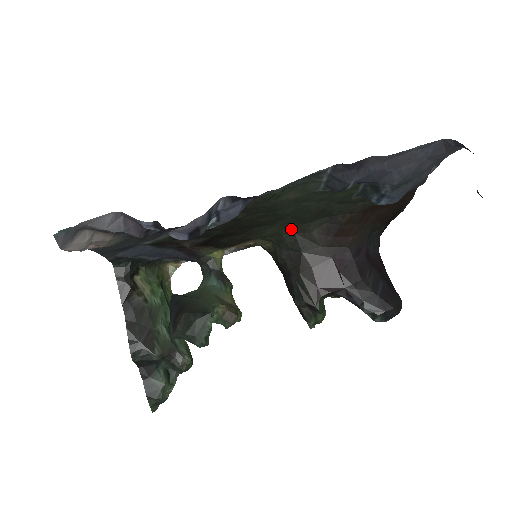
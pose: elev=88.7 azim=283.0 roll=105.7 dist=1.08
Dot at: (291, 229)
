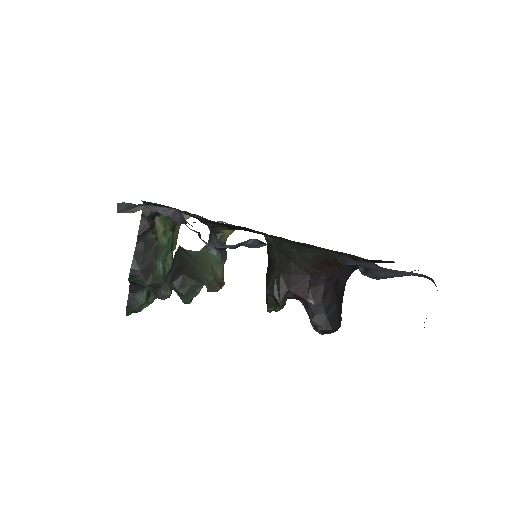
Dot at: (292, 243)
